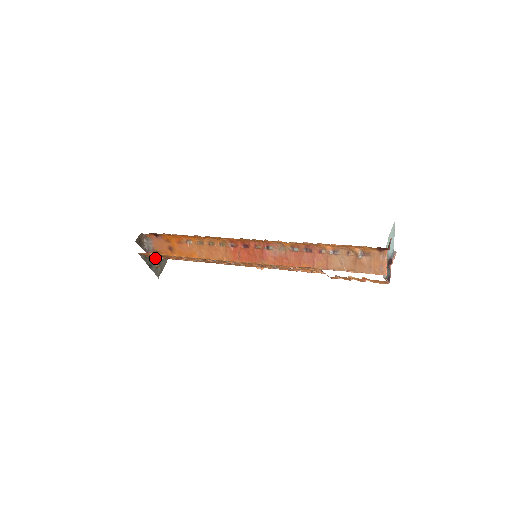
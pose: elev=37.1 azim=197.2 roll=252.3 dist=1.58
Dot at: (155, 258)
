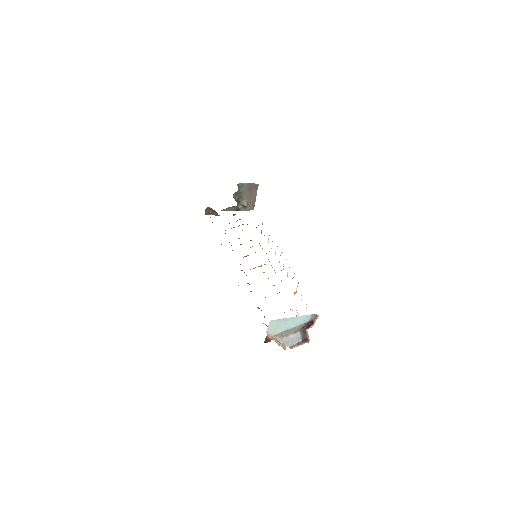
Dot at: occluded
